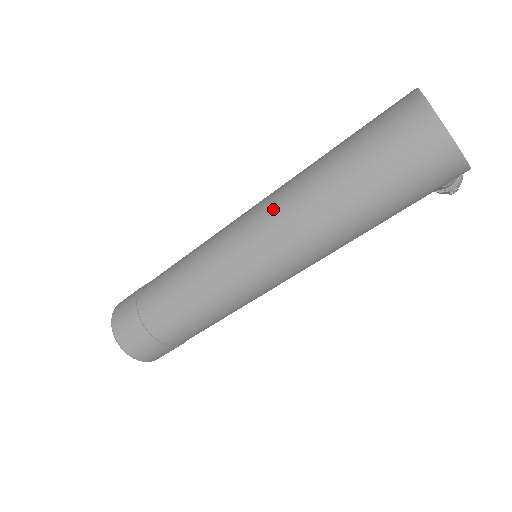
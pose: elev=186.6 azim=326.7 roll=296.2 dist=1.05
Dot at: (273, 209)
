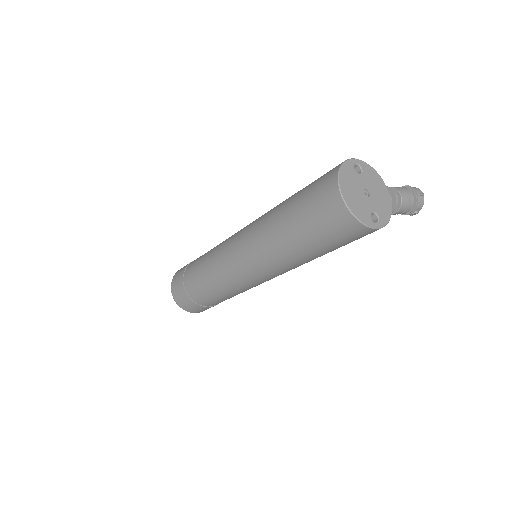
Dot at: (252, 237)
